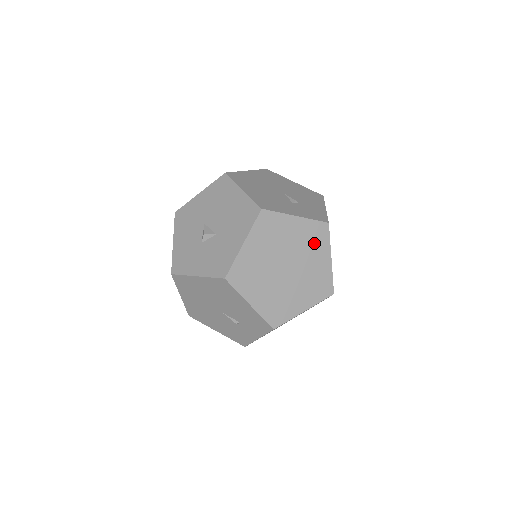
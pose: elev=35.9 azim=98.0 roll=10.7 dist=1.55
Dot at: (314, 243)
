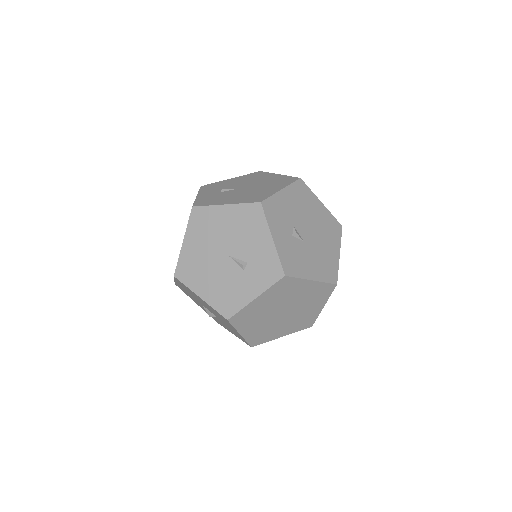
Dot at: (288, 290)
